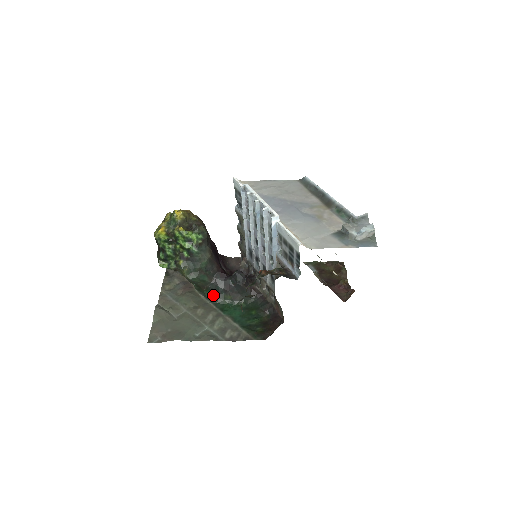
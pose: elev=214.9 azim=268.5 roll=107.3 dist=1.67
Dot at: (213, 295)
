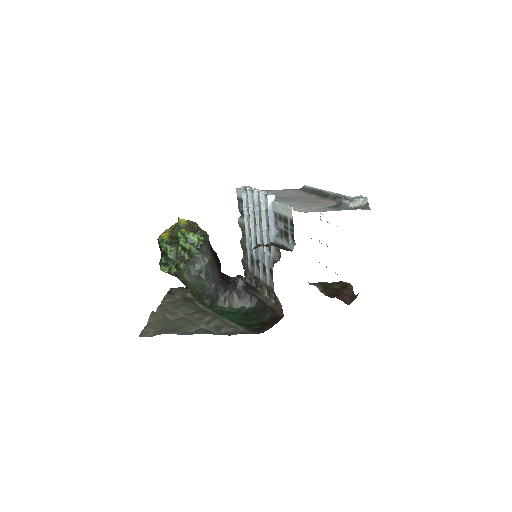
Dot at: (212, 302)
